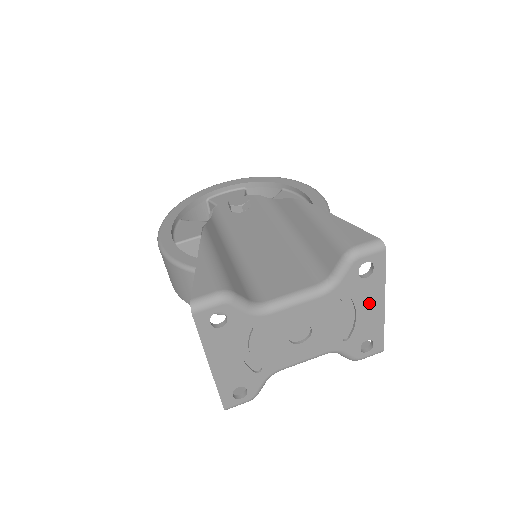
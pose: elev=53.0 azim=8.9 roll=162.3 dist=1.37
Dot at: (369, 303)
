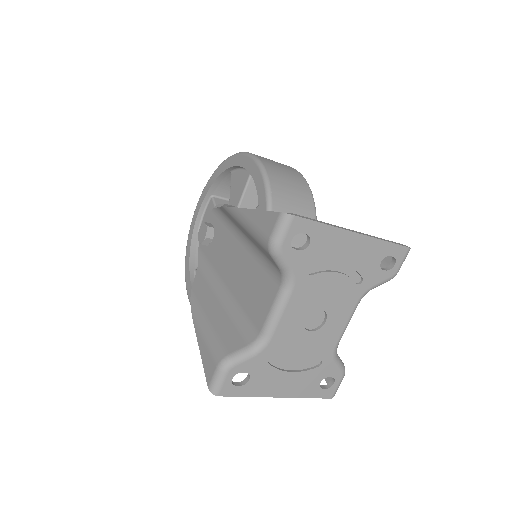
Dot at: (341, 248)
